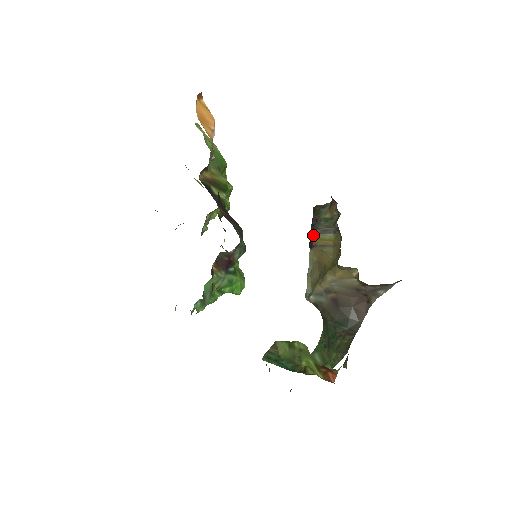
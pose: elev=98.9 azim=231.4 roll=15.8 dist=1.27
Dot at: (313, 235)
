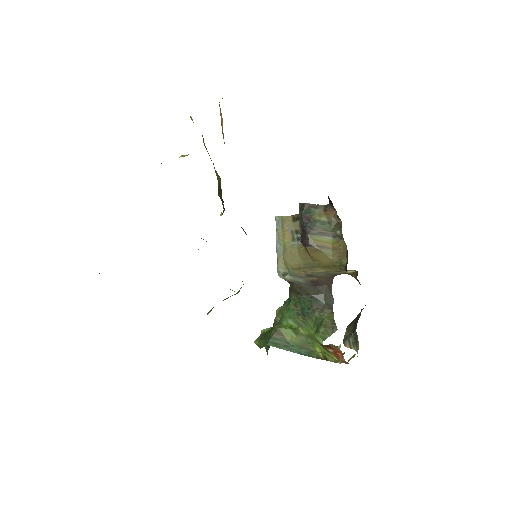
Dot at: (308, 235)
